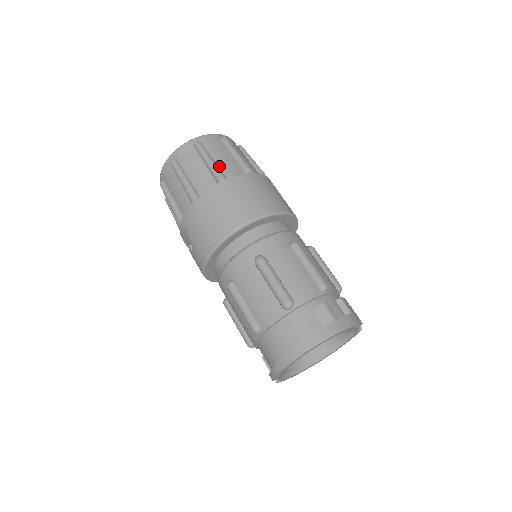
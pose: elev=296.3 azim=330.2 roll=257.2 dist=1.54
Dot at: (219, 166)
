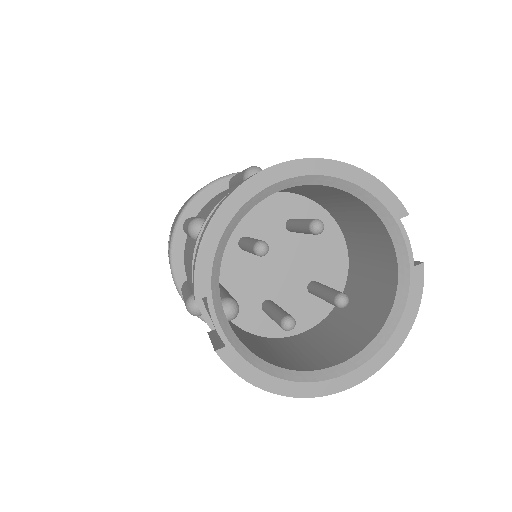
Dot at: occluded
